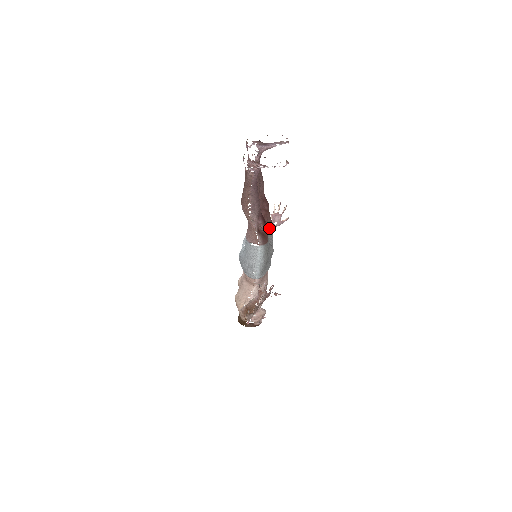
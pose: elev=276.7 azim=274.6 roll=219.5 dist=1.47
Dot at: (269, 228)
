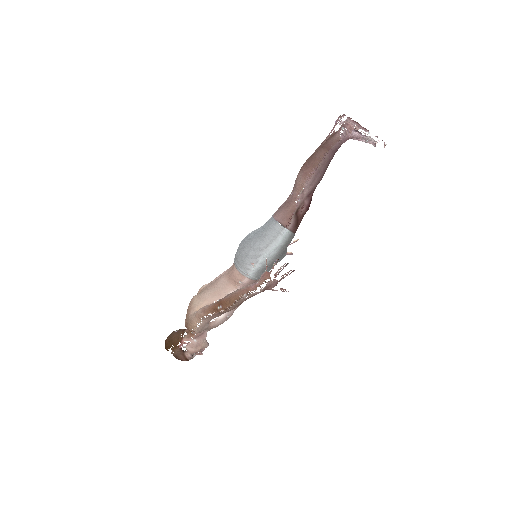
Dot at: occluded
